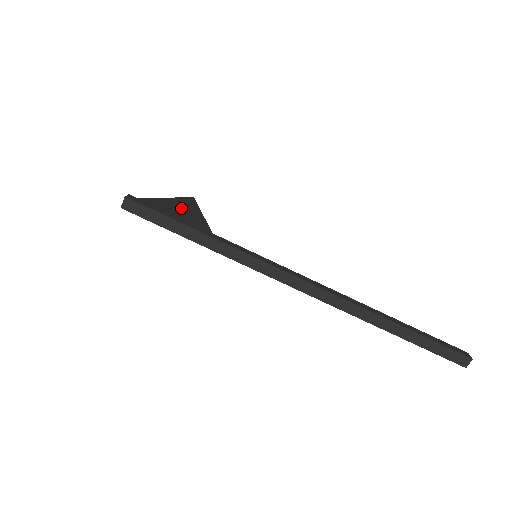
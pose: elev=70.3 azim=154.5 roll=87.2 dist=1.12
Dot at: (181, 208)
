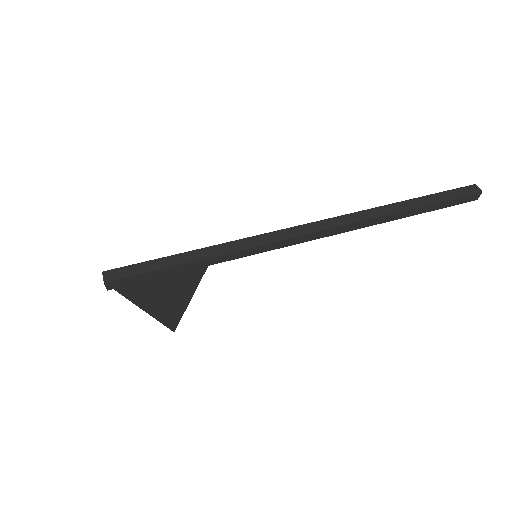
Dot at: (164, 297)
